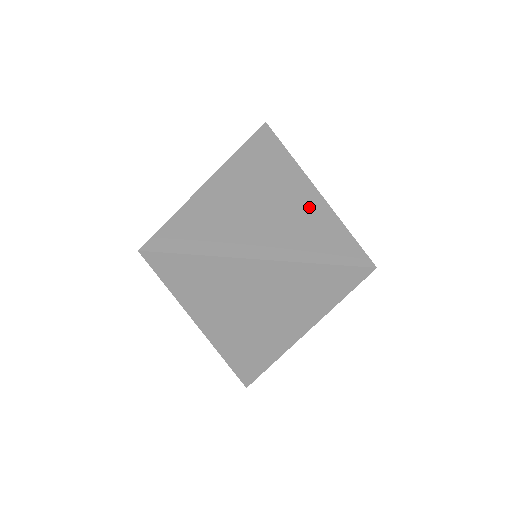
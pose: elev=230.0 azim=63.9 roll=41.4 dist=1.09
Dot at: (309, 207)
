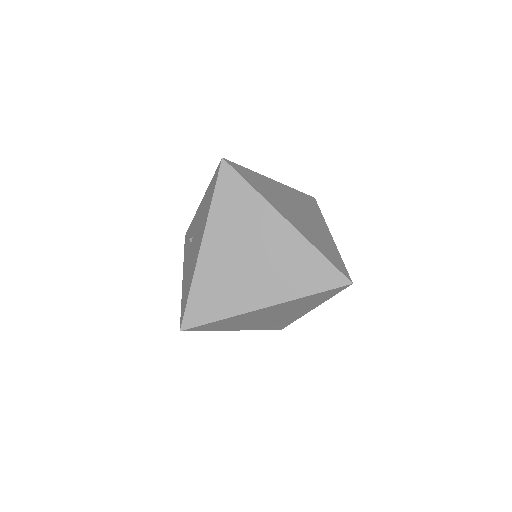
Dot at: (325, 235)
